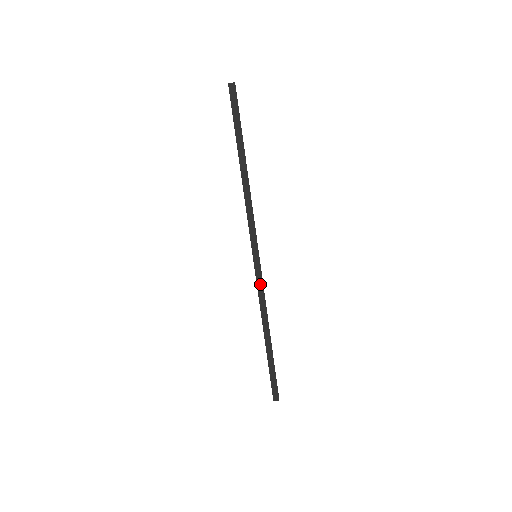
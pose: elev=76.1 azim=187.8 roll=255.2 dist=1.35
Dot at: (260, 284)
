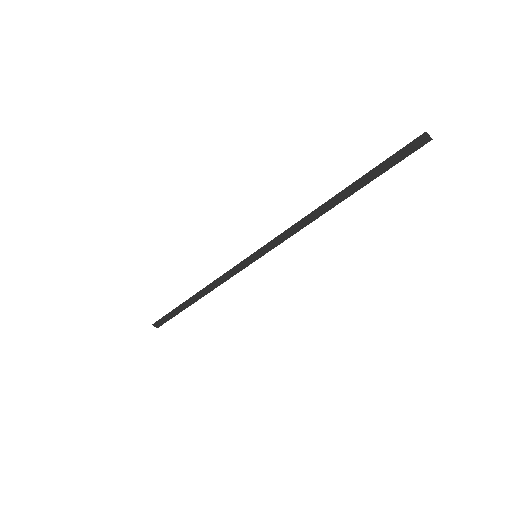
Dot at: (234, 271)
